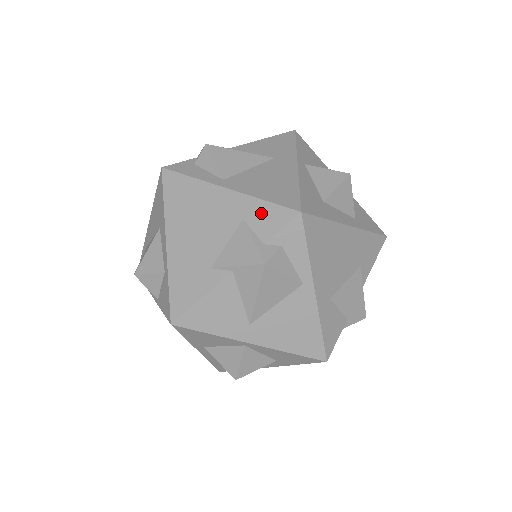
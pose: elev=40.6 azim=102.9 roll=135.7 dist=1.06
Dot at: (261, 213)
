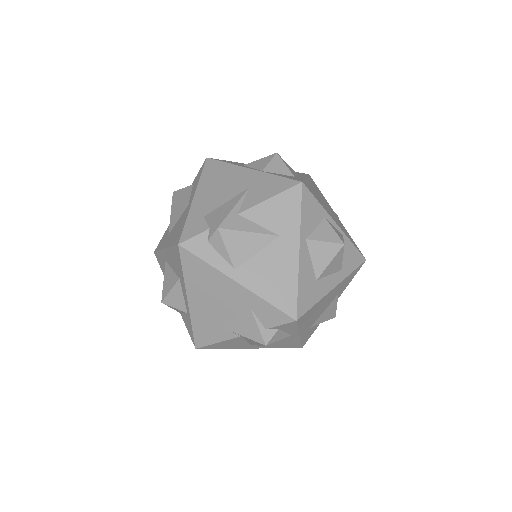
Dot at: (265, 310)
